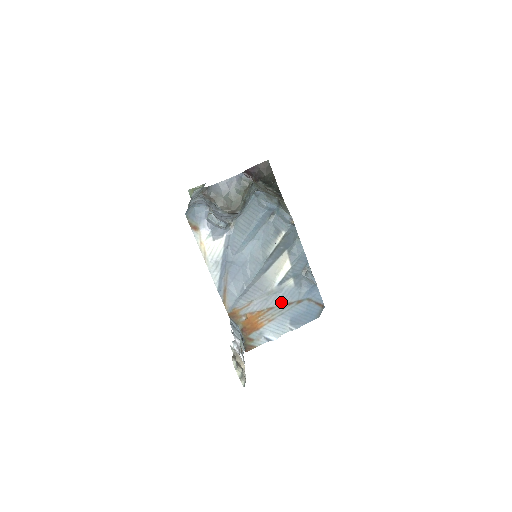
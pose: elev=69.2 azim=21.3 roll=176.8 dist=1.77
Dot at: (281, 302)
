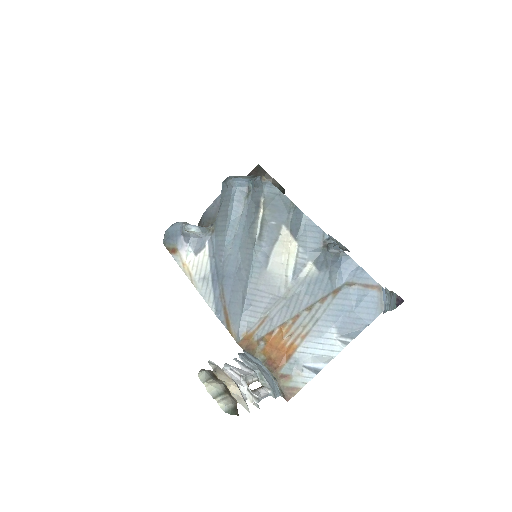
Dot at: (308, 302)
